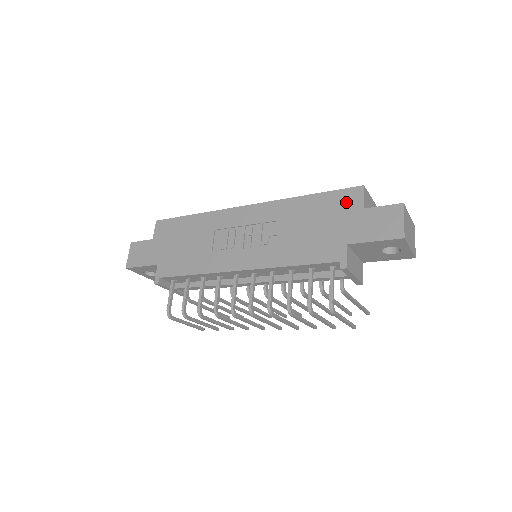
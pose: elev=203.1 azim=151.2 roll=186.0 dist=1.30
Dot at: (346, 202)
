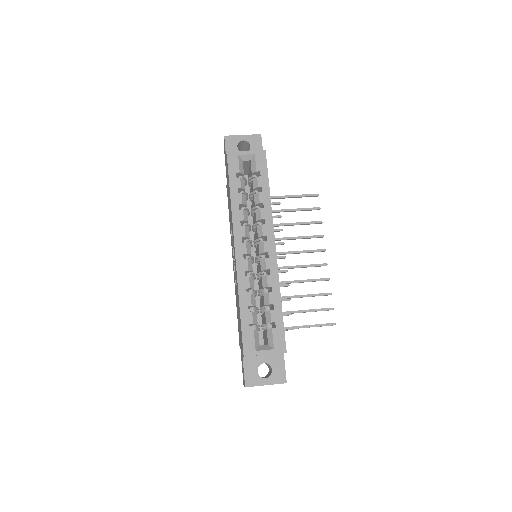
Dot at: (241, 342)
